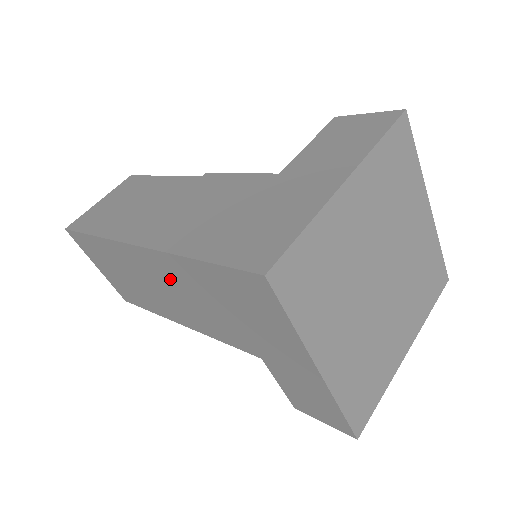
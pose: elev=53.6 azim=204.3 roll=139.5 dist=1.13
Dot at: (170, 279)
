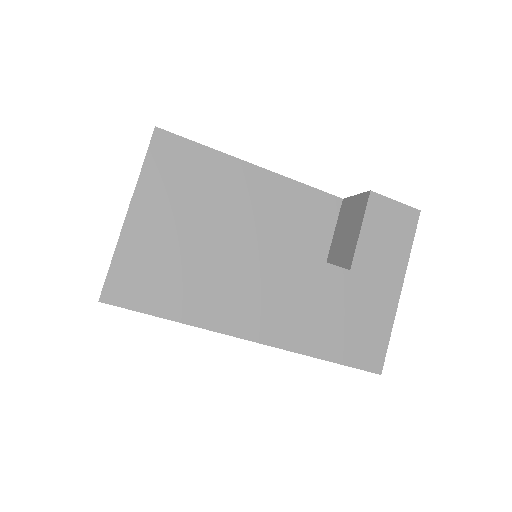
Dot at: occluded
